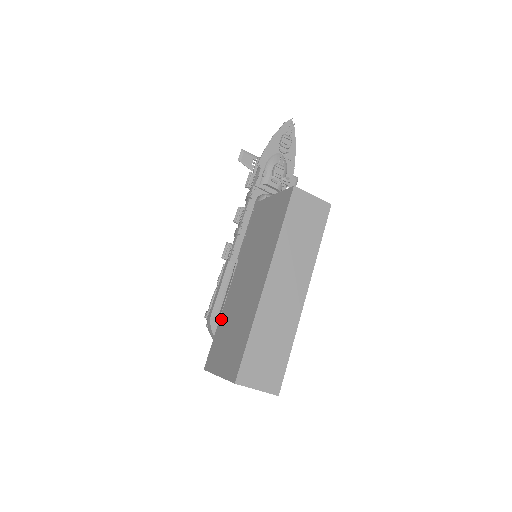
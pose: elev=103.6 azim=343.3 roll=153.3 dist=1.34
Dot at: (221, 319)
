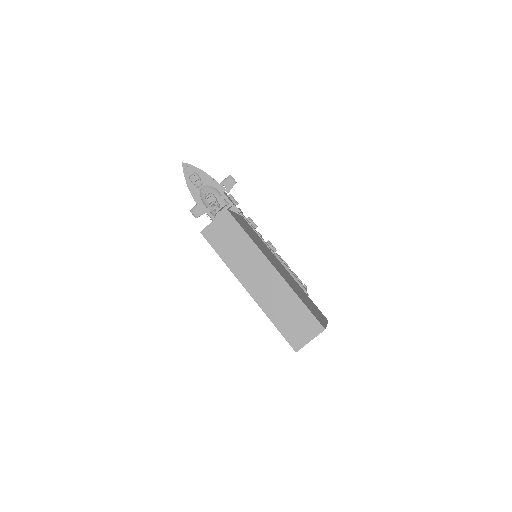
Dot at: occluded
